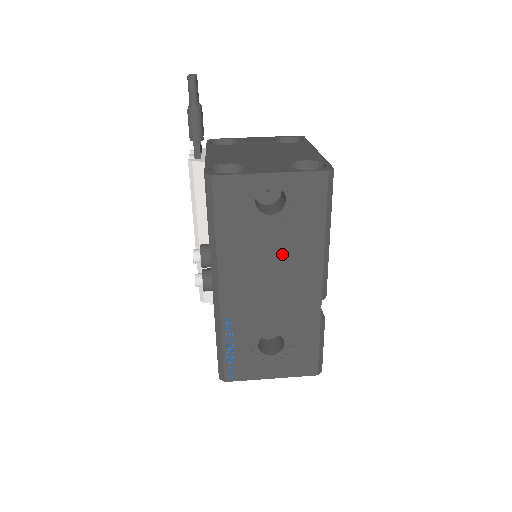
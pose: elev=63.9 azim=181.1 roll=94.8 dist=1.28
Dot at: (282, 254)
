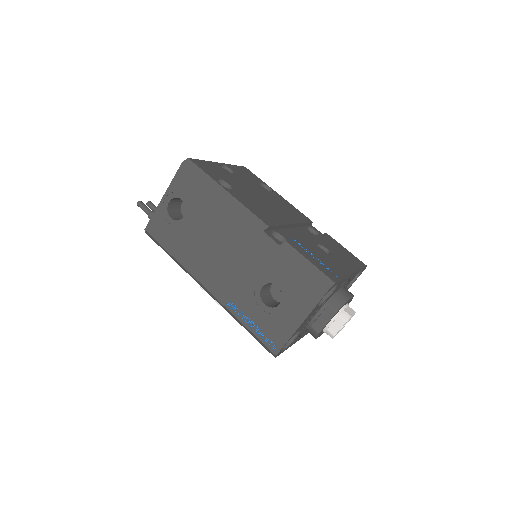
Dot at: (211, 230)
